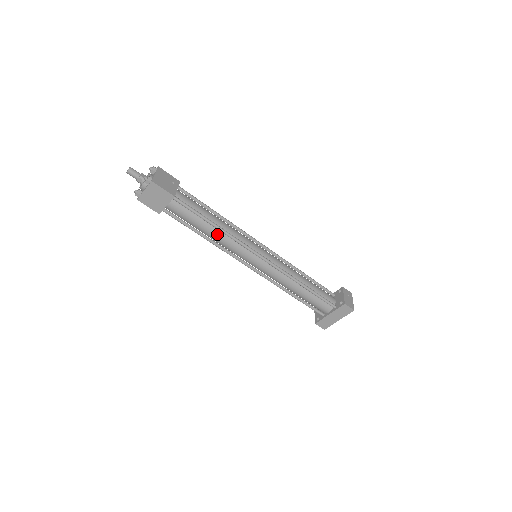
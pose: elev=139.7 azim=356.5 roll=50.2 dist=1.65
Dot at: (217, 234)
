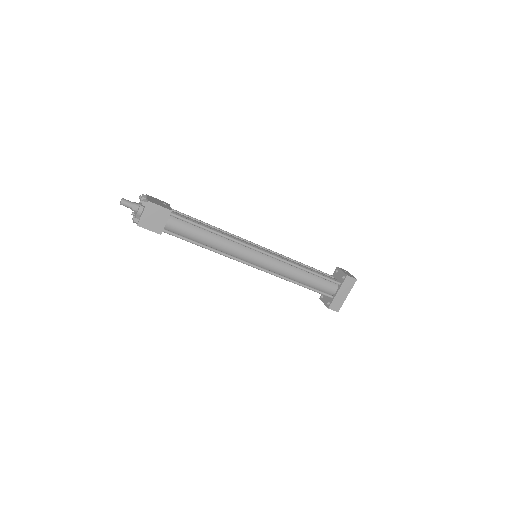
Dot at: (218, 240)
